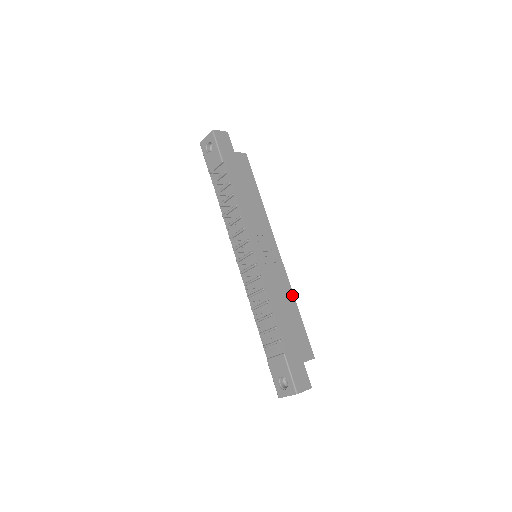
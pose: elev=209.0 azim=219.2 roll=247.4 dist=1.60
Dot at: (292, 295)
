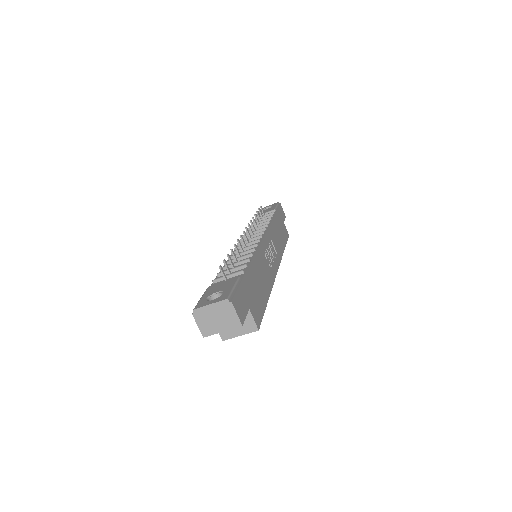
Dot at: (270, 290)
